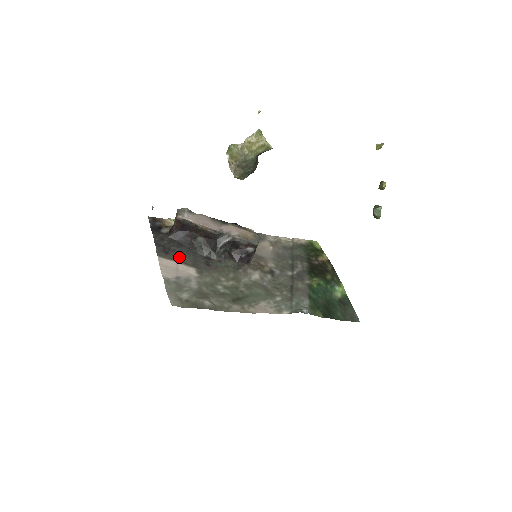
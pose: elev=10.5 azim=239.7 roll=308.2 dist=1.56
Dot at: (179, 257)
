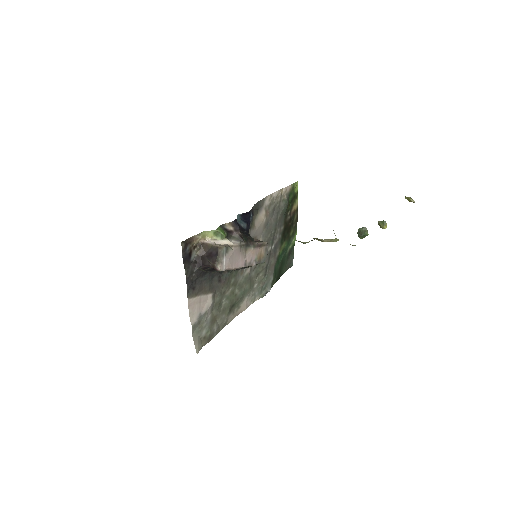
Dot at: (202, 287)
